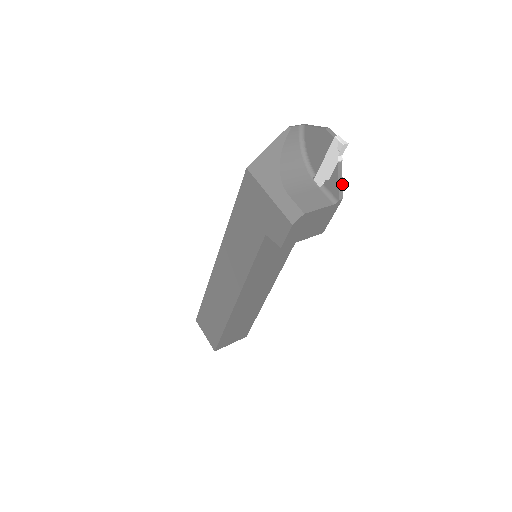
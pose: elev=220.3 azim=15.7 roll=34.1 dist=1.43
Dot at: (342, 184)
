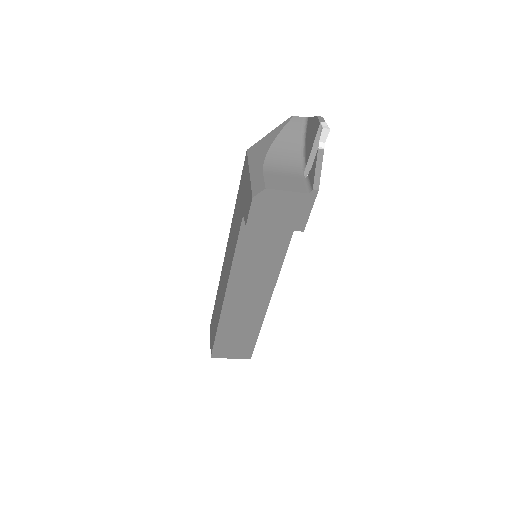
Dot at: (320, 174)
